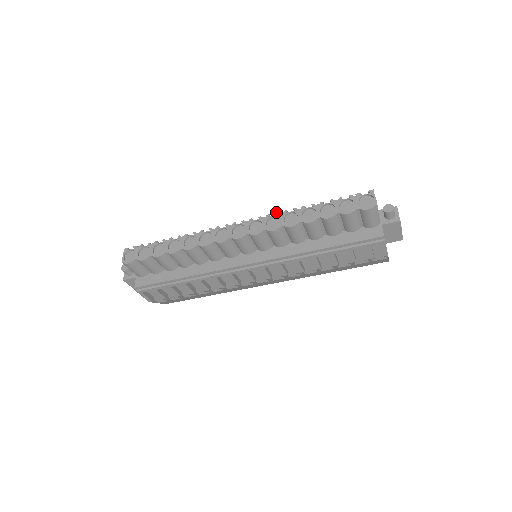
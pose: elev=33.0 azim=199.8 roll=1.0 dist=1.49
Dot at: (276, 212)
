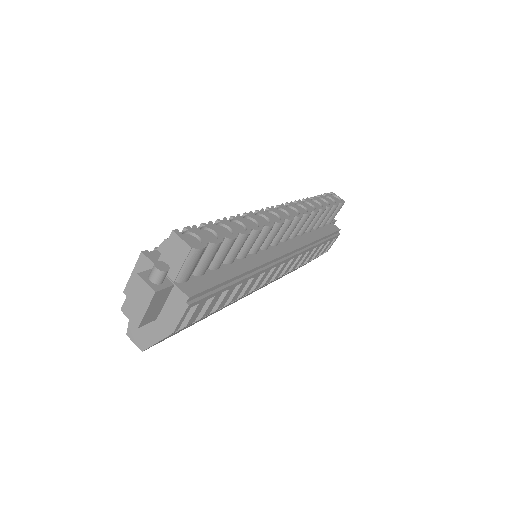
Dot at: (295, 200)
